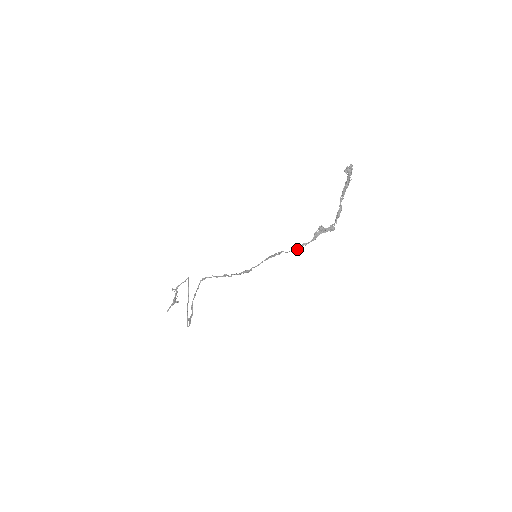
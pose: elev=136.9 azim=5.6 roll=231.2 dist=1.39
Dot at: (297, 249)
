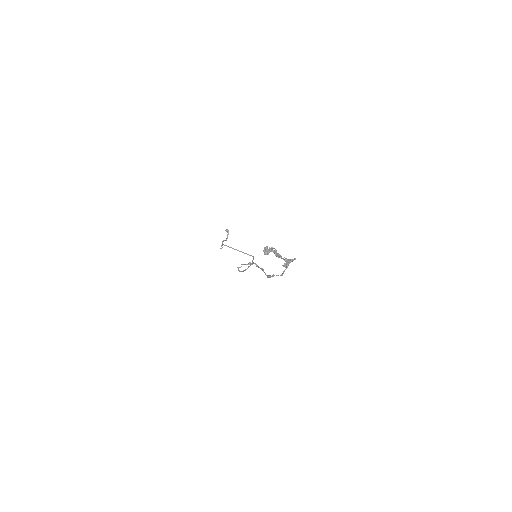
Dot at: occluded
